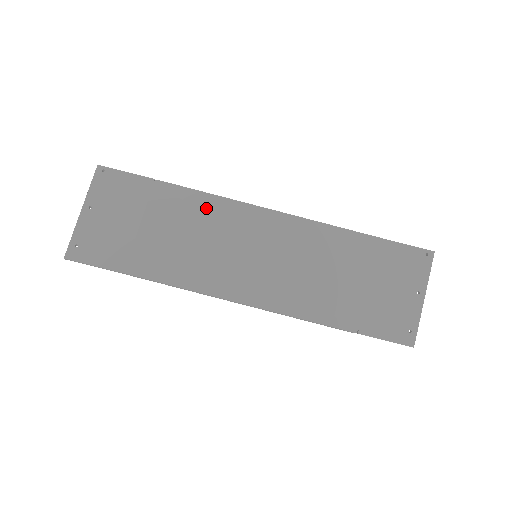
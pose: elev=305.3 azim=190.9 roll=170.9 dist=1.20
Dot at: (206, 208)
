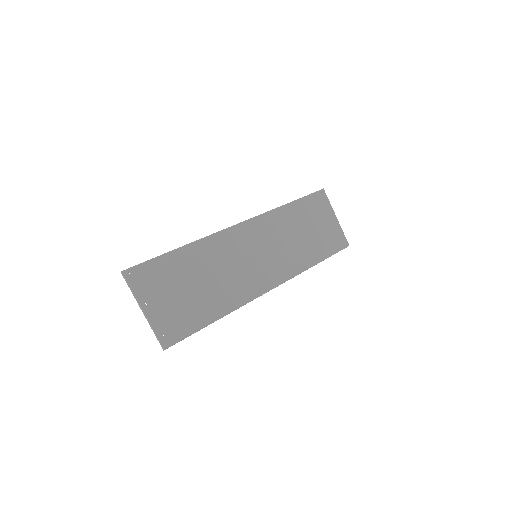
Dot at: (209, 248)
